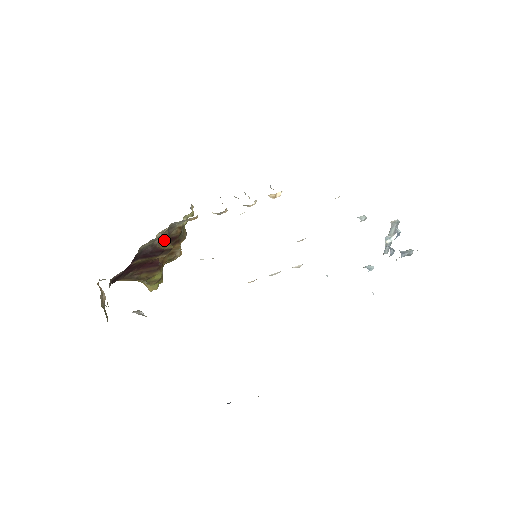
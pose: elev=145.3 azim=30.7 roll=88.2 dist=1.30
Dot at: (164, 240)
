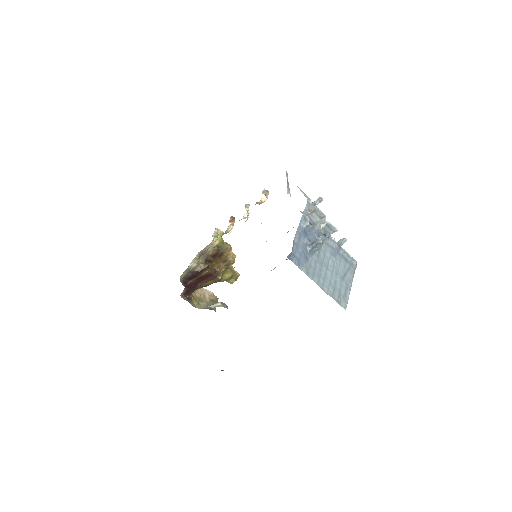
Dot at: (200, 264)
